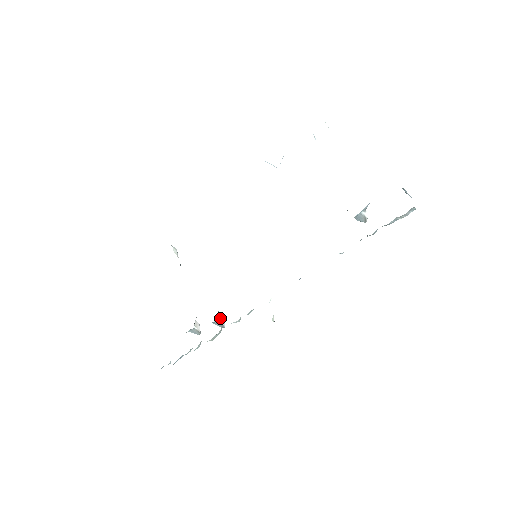
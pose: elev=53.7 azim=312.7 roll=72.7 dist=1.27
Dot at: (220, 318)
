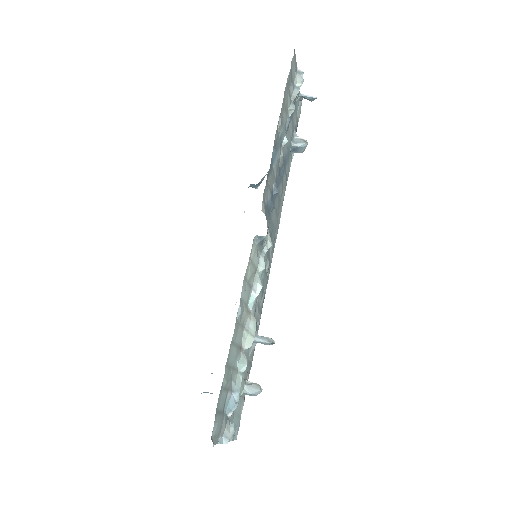
Dot at: occluded
